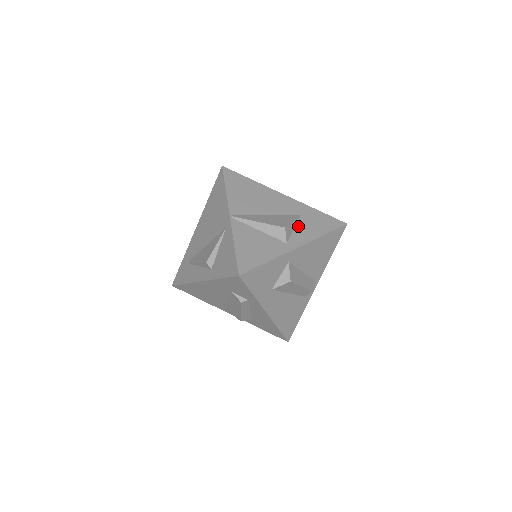
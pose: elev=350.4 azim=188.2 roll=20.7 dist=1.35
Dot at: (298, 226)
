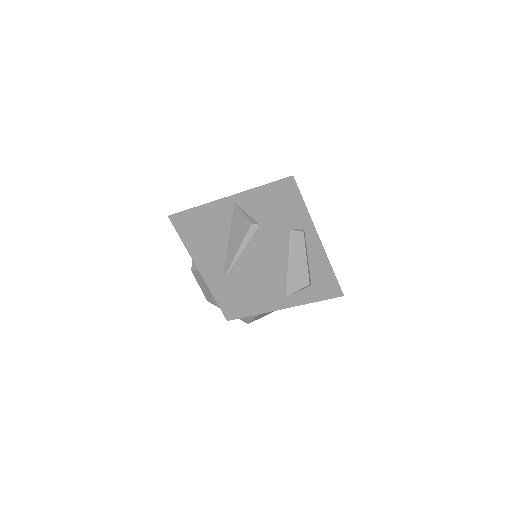
Dot at: occluded
